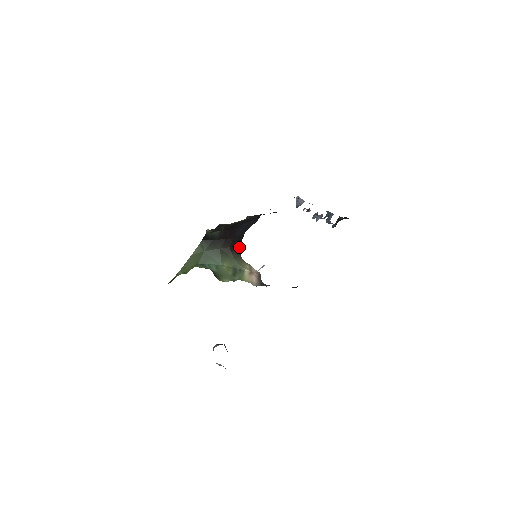
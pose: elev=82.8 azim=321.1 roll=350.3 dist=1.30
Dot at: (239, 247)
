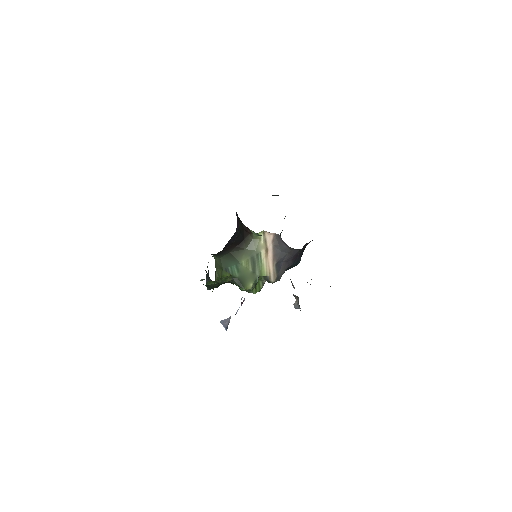
Dot at: (245, 234)
